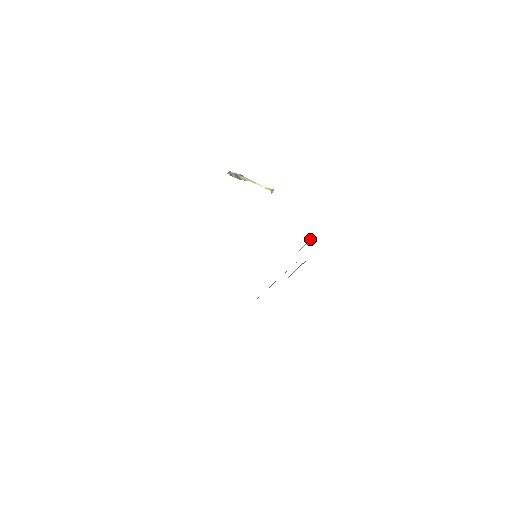
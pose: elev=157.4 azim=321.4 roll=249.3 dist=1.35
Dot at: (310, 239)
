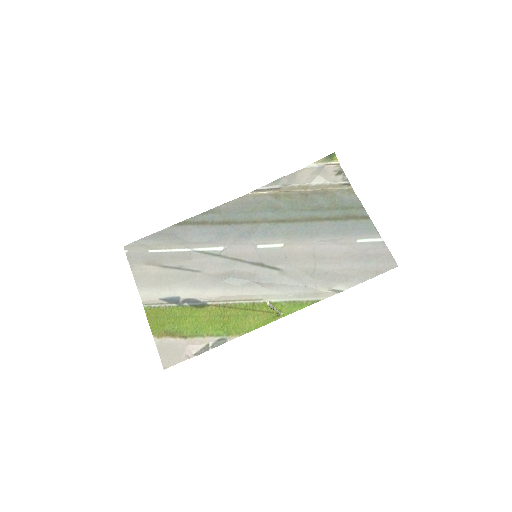
Dot at: (337, 205)
